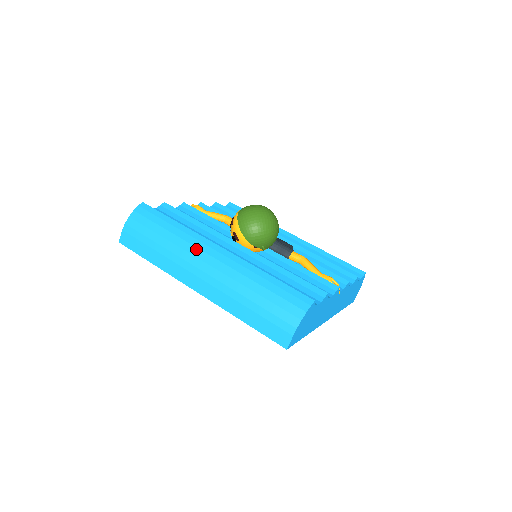
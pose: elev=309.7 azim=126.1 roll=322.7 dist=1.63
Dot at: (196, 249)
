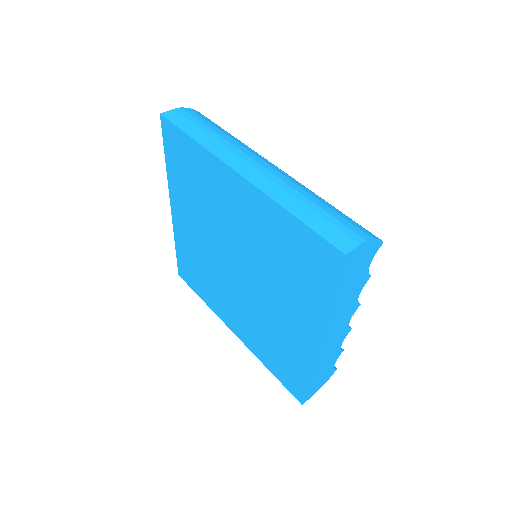
Dot at: (257, 153)
